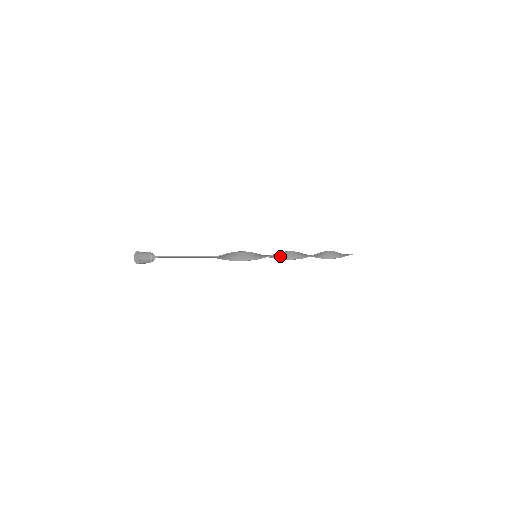
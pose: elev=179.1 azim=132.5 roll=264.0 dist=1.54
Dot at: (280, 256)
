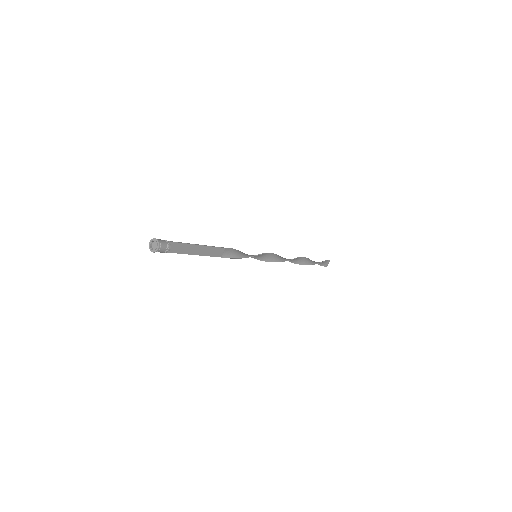
Dot at: (275, 259)
